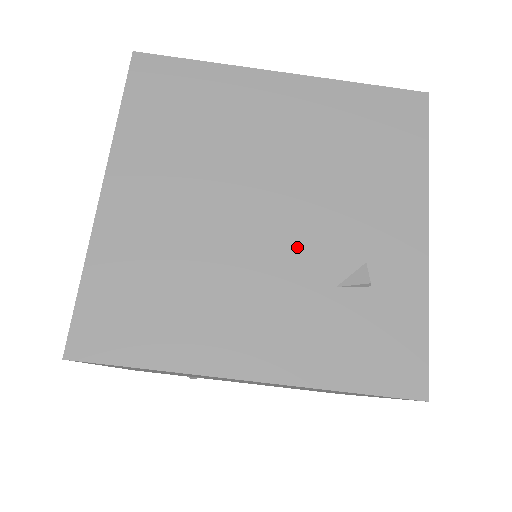
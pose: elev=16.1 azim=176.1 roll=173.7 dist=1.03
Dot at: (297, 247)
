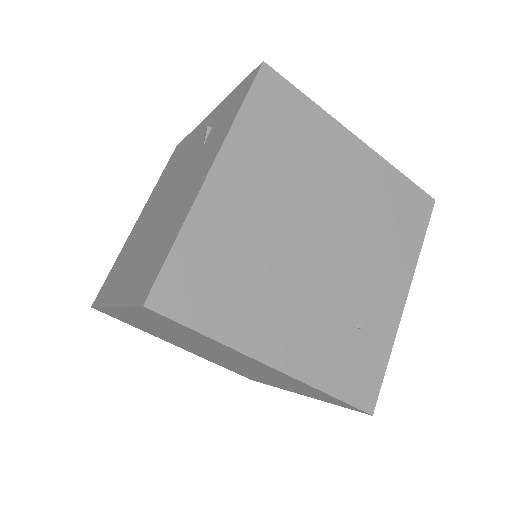
Dot at: (182, 177)
